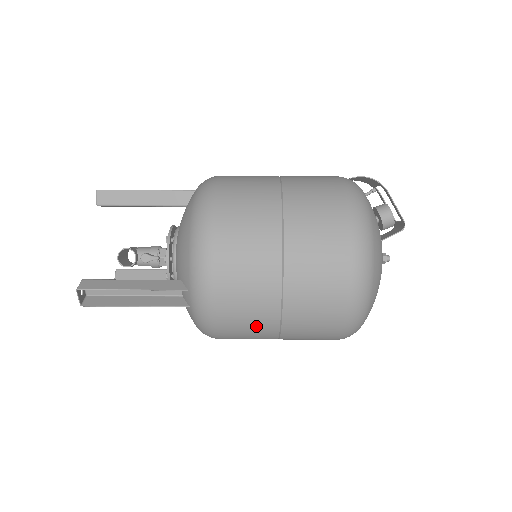
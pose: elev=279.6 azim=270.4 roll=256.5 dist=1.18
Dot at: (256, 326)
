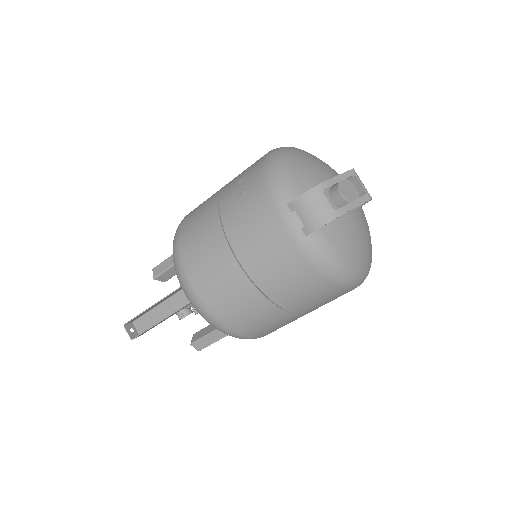
Dot at: occluded
